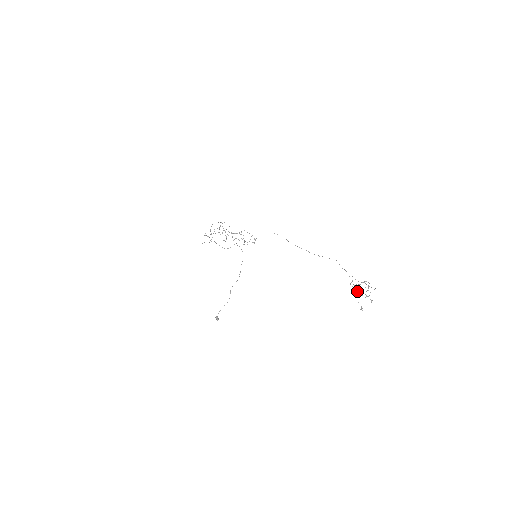
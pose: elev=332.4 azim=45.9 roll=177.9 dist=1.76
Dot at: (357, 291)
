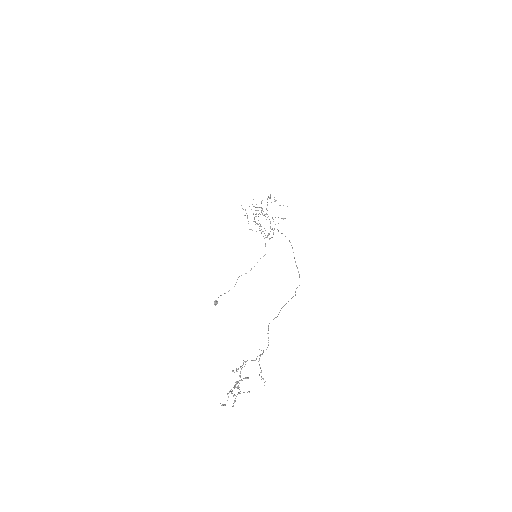
Dot at: (240, 377)
